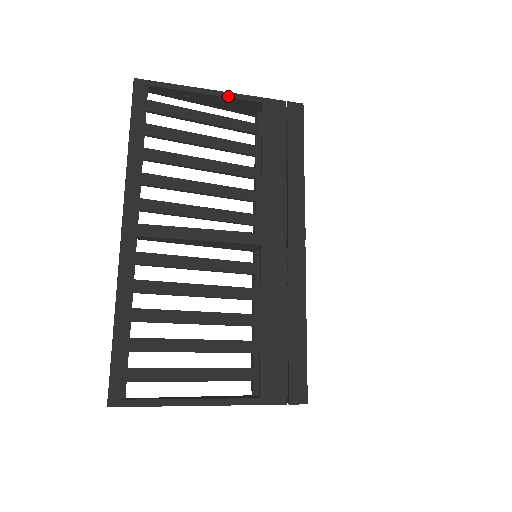
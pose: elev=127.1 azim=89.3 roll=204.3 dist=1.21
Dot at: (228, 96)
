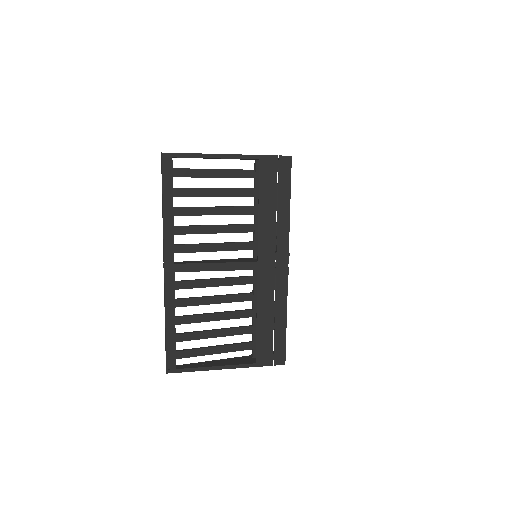
Dot at: (233, 158)
